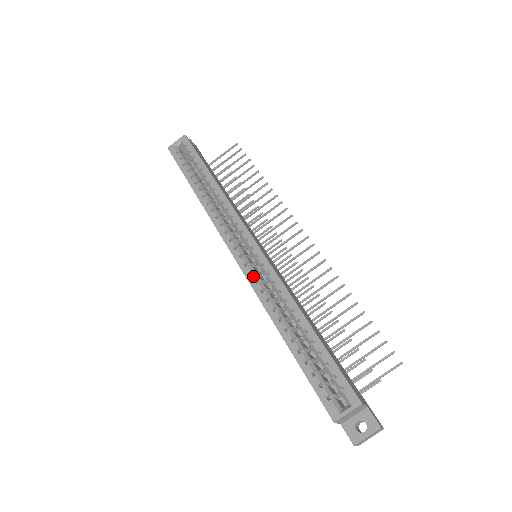
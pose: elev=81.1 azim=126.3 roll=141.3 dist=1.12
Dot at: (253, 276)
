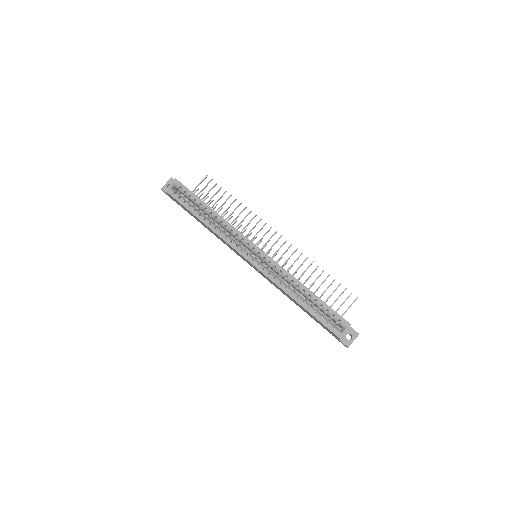
Dot at: (266, 271)
